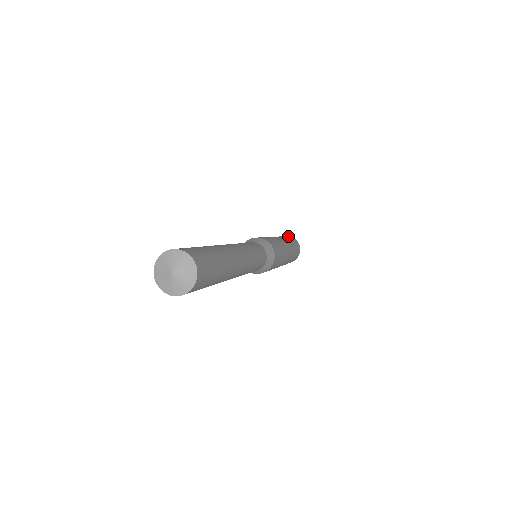
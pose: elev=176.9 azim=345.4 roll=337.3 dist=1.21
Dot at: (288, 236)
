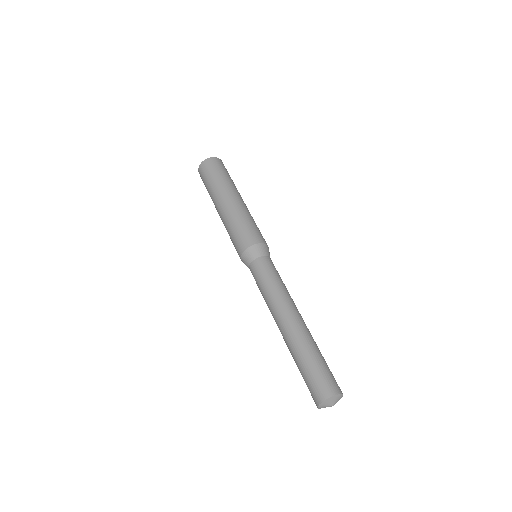
Dot at: (222, 162)
